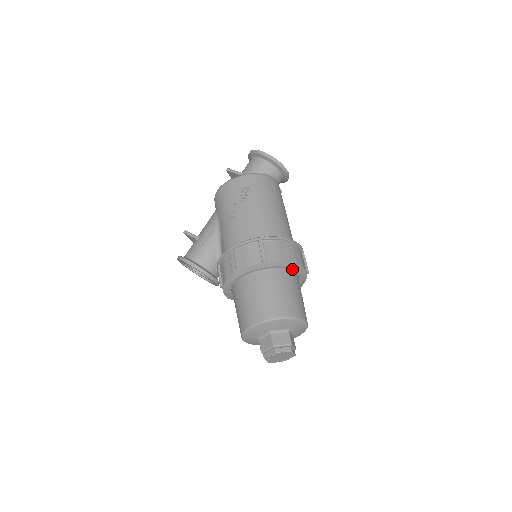
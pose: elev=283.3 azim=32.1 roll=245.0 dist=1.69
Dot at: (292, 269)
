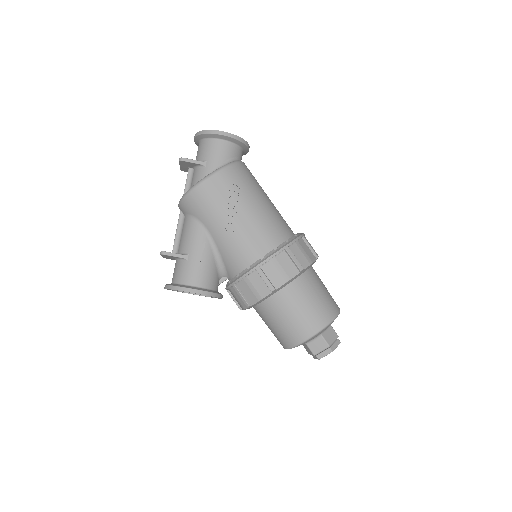
Dot at: occluded
